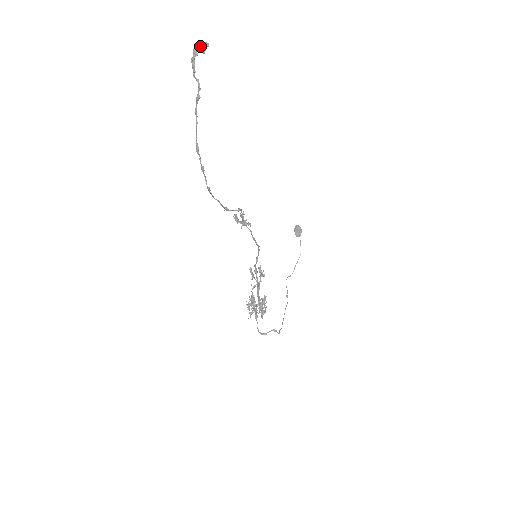
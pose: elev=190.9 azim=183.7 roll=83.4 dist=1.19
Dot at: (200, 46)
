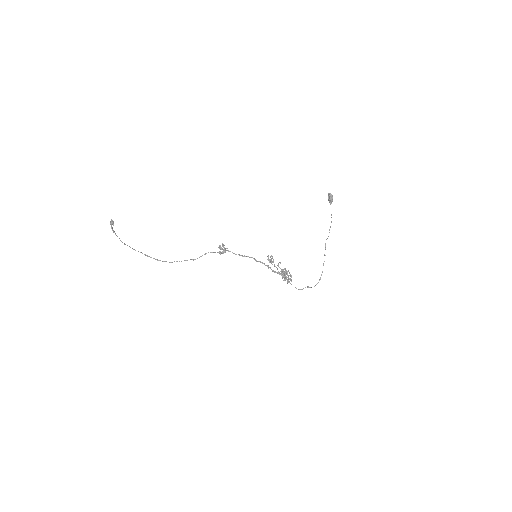
Dot at: (111, 224)
